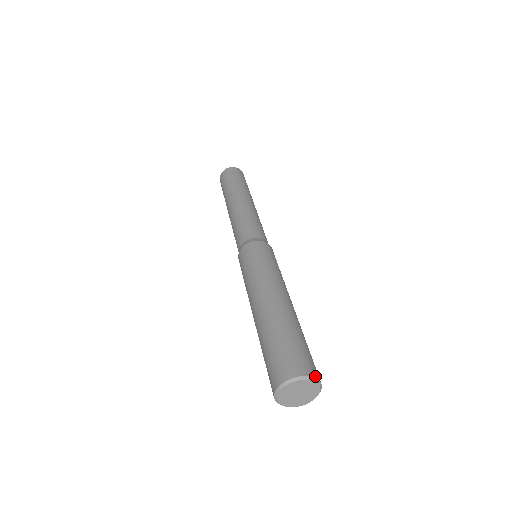
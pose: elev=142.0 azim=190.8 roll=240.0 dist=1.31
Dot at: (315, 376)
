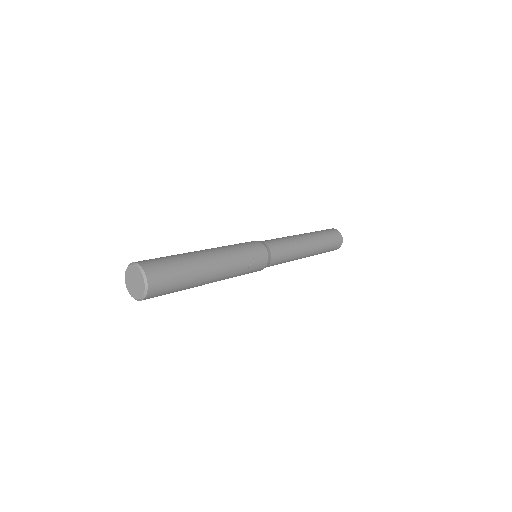
Dot at: (149, 280)
